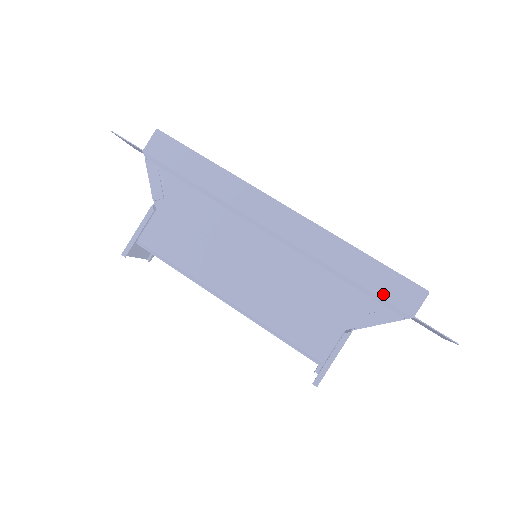
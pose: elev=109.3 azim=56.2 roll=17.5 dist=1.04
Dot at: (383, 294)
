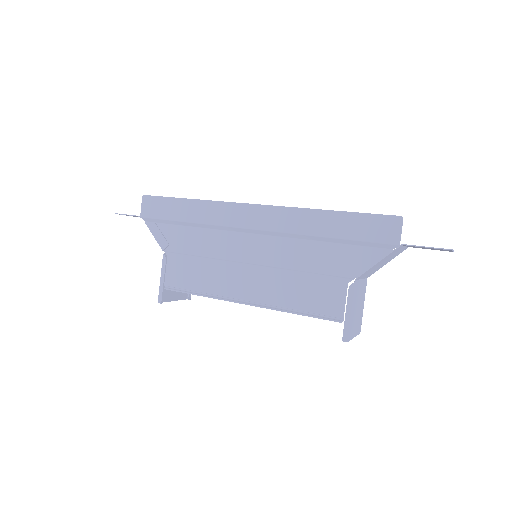
Dot at: (365, 237)
